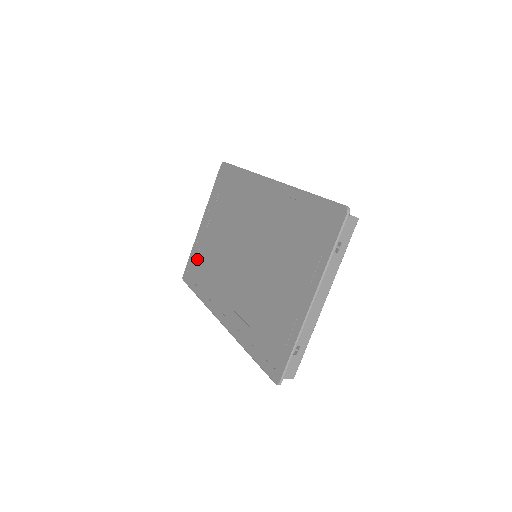
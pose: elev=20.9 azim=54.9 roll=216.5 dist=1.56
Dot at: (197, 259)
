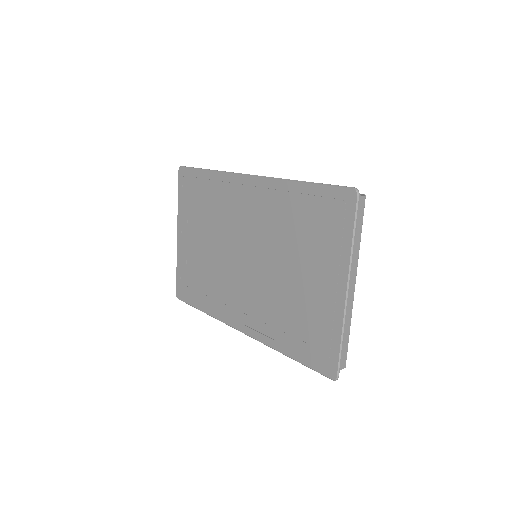
Dot at: (187, 274)
